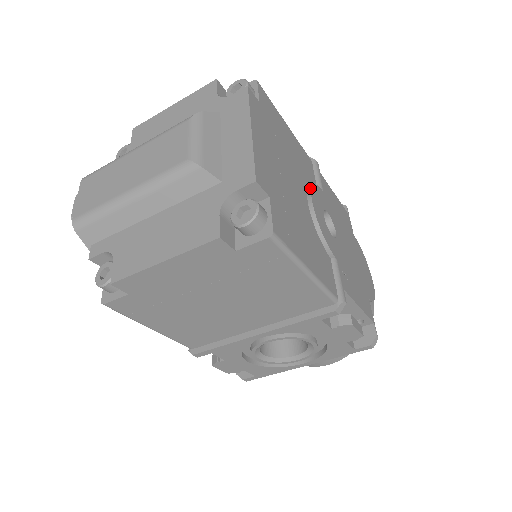
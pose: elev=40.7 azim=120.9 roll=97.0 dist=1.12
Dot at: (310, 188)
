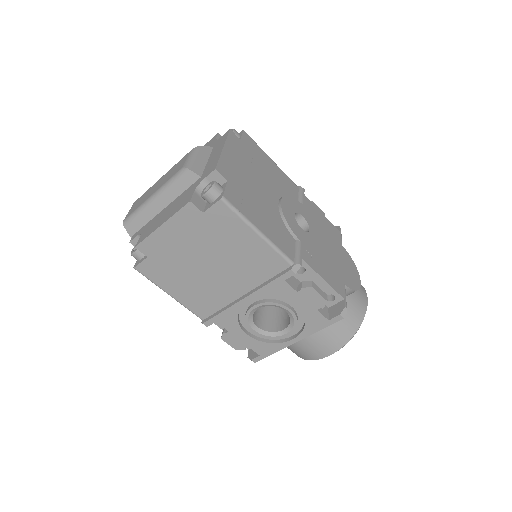
Dot at: (283, 196)
